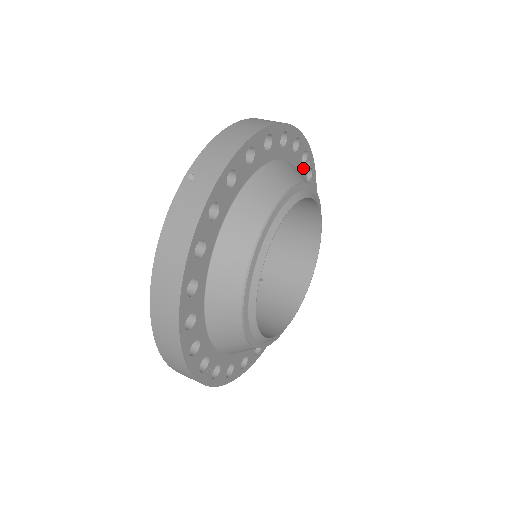
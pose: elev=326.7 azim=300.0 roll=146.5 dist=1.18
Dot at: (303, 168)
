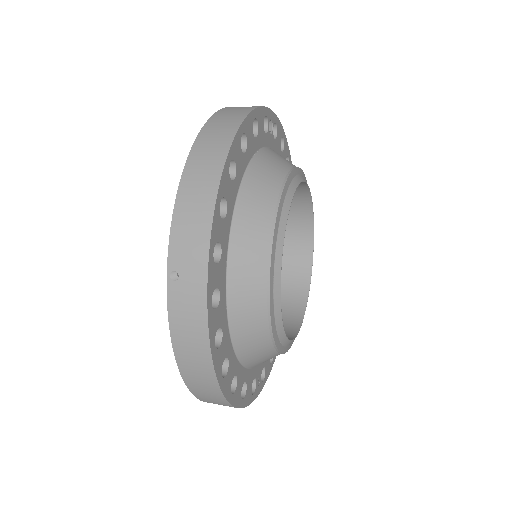
Dot at: (268, 135)
